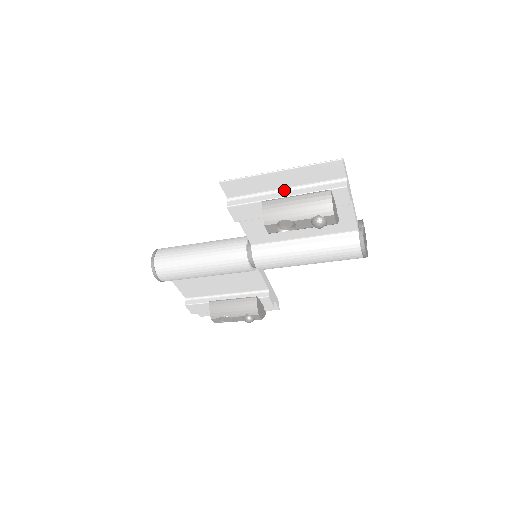
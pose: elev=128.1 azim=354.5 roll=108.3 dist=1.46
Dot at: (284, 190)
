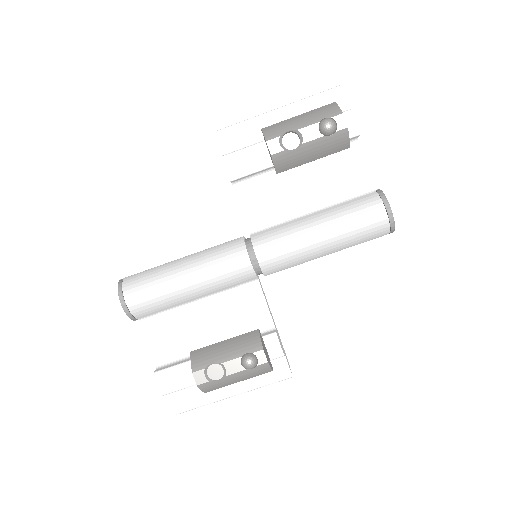
Dot at: occluded
